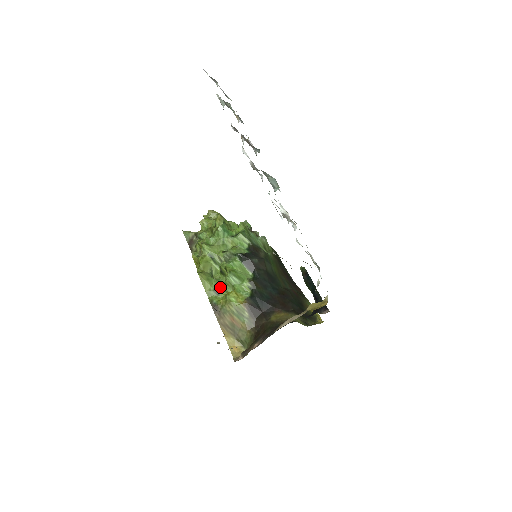
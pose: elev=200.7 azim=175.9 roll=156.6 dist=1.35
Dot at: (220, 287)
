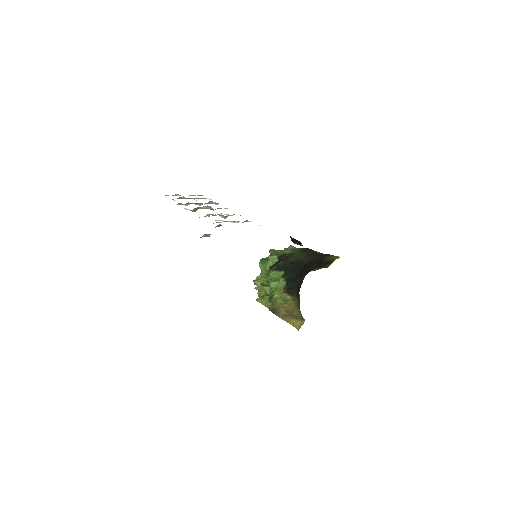
Dot at: (272, 297)
